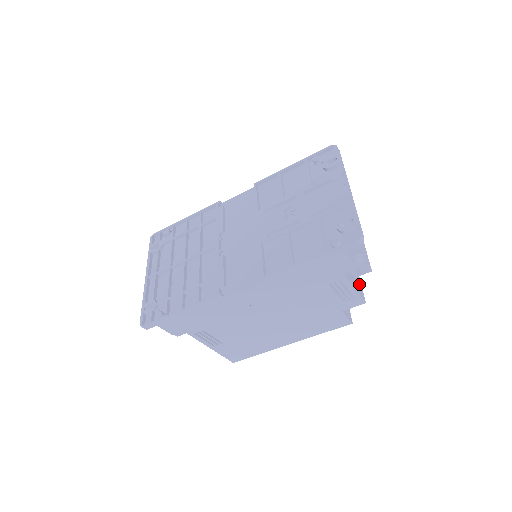
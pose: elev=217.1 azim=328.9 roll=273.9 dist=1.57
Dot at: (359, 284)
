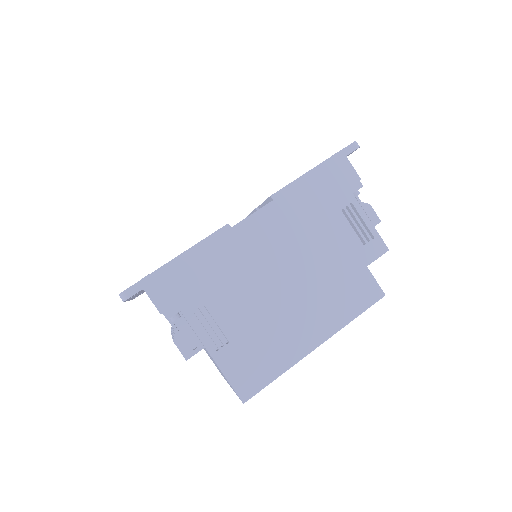
Dot at: occluded
